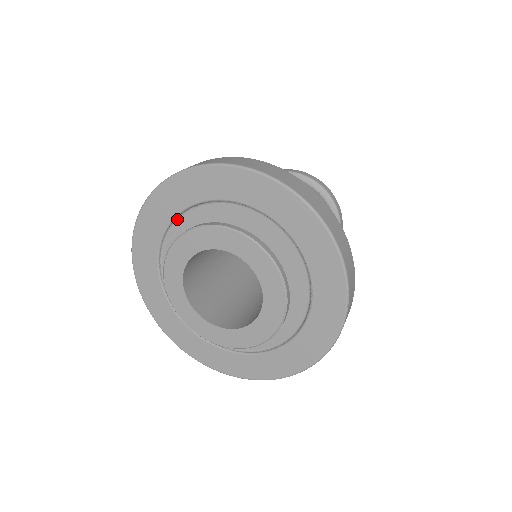
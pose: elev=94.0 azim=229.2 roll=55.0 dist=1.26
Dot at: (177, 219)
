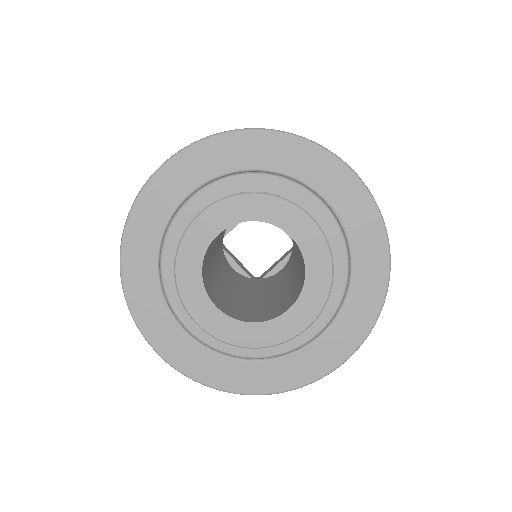
Dot at: (162, 249)
